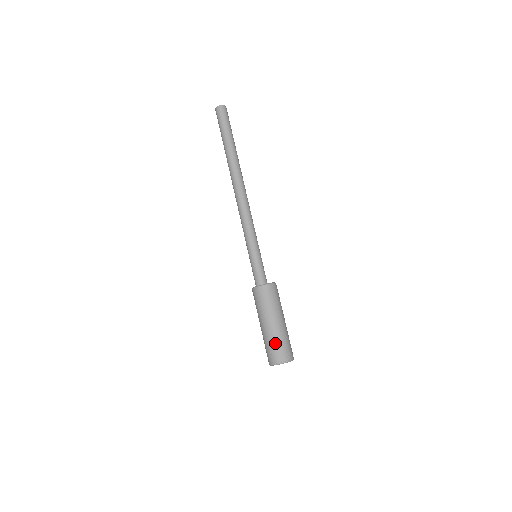
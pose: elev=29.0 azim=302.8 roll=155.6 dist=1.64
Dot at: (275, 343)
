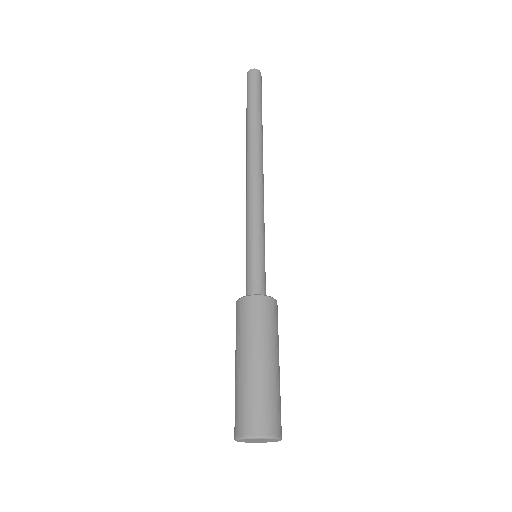
Dot at: (263, 396)
